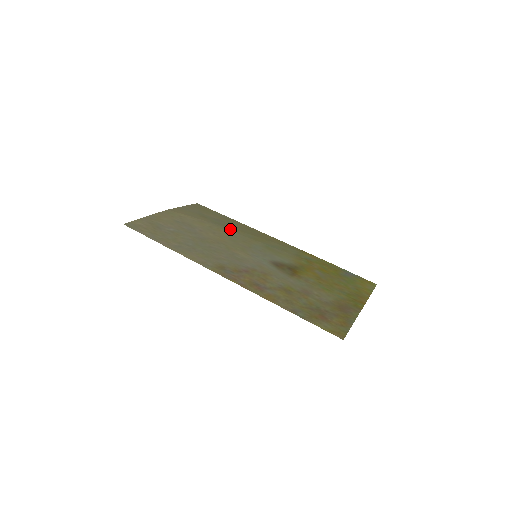
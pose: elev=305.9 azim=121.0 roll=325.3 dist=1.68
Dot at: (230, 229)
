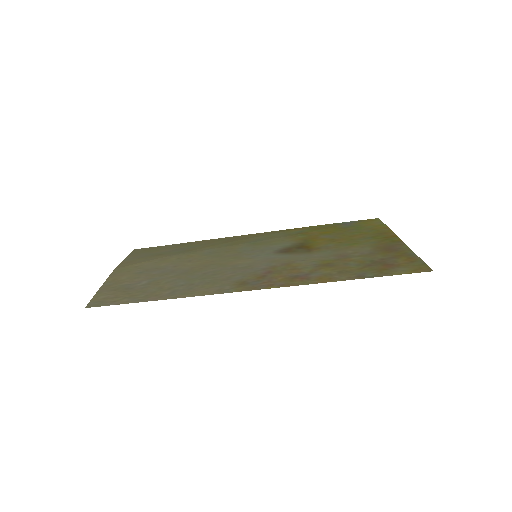
Dot at: (199, 250)
